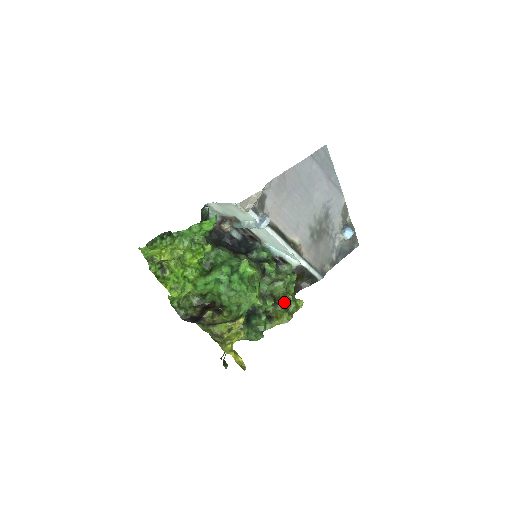
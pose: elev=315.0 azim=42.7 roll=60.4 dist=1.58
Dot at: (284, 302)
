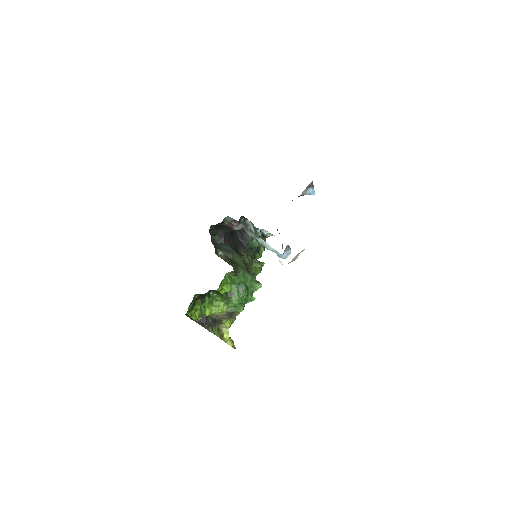
Dot at: (253, 269)
